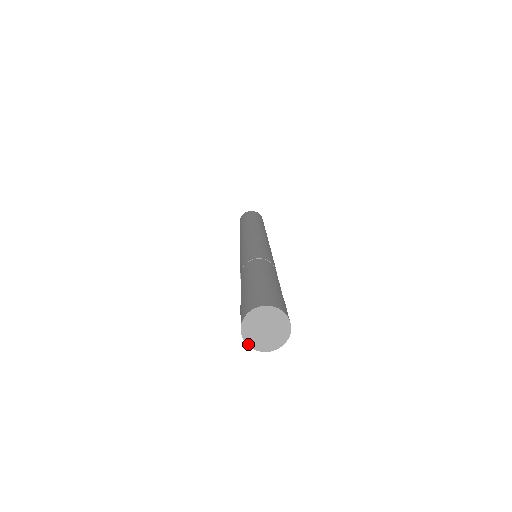
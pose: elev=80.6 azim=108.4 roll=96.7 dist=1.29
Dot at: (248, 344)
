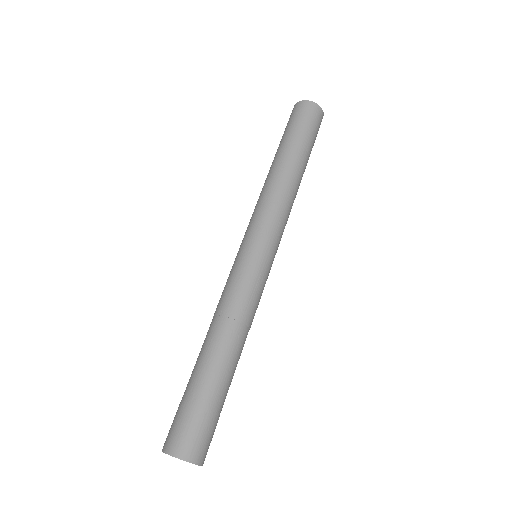
Dot at: (163, 451)
